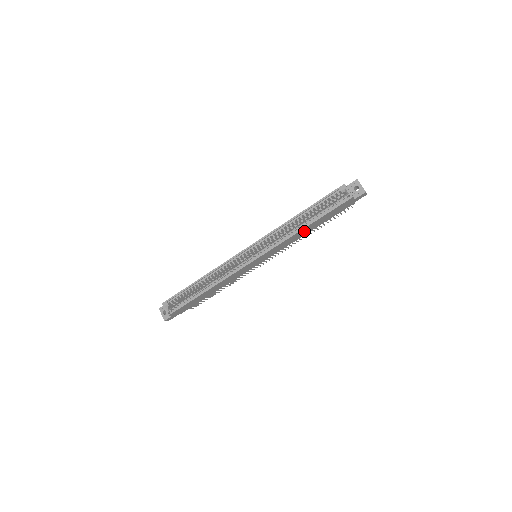
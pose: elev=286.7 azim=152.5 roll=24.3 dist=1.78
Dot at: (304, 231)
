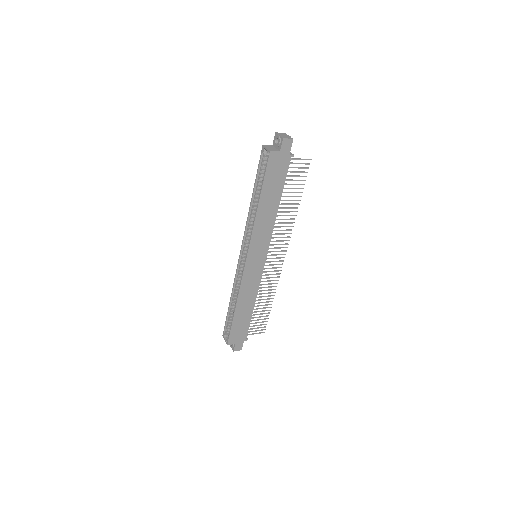
Dot at: (266, 209)
